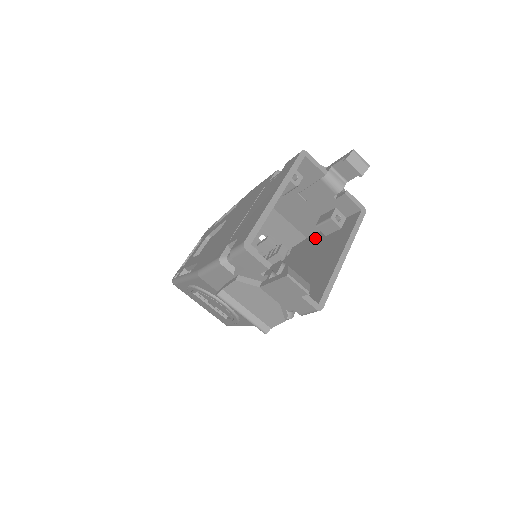
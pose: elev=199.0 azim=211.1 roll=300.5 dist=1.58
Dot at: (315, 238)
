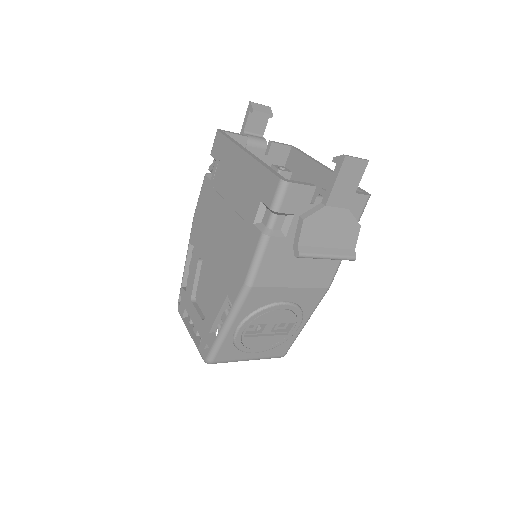
Dot at: occluded
